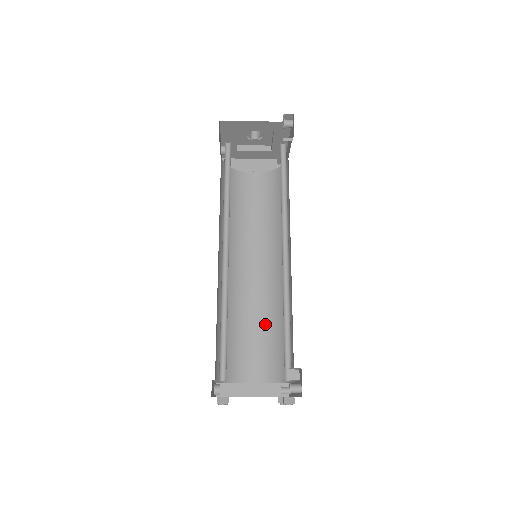
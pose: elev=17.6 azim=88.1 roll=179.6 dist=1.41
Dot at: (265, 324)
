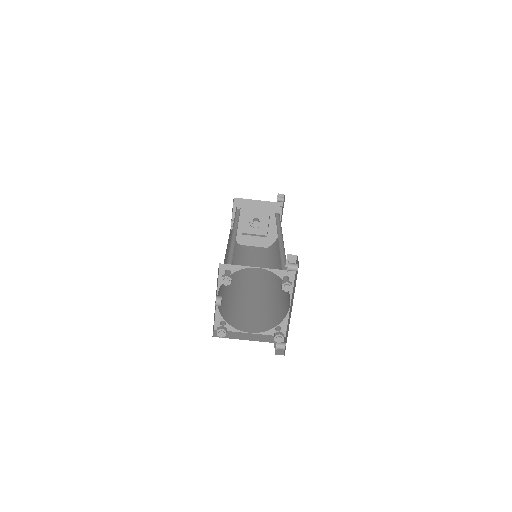
Dot at: (261, 305)
